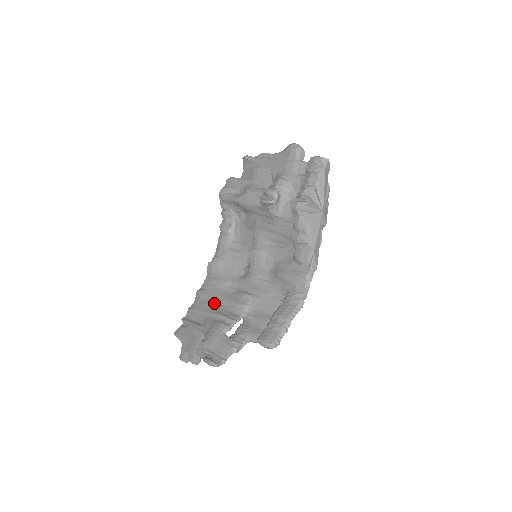
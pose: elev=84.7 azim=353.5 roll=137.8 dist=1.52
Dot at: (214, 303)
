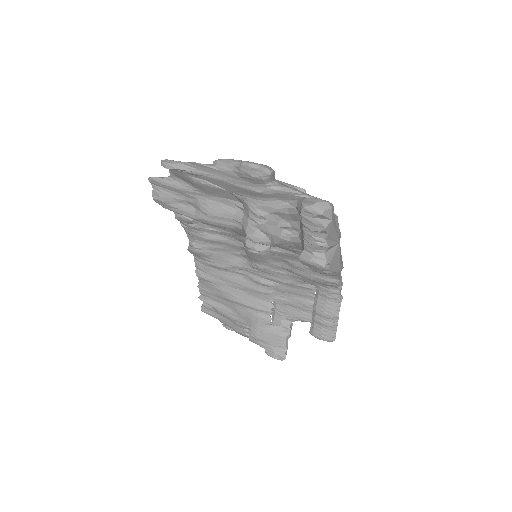
Dot at: (229, 289)
